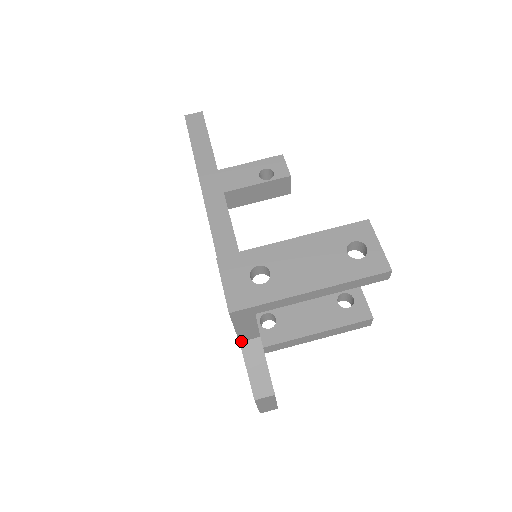
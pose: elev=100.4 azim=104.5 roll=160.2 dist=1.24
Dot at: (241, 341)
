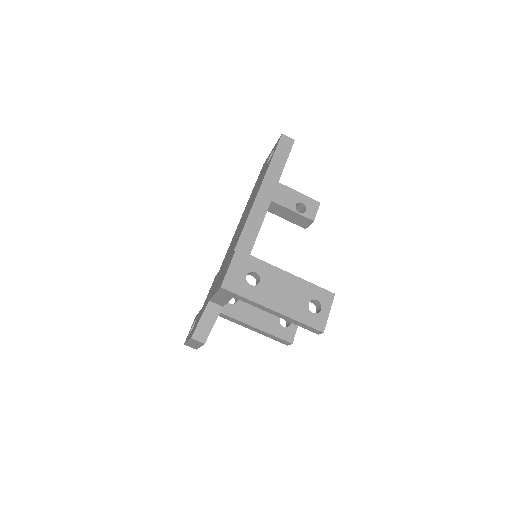
Dot at: (210, 301)
